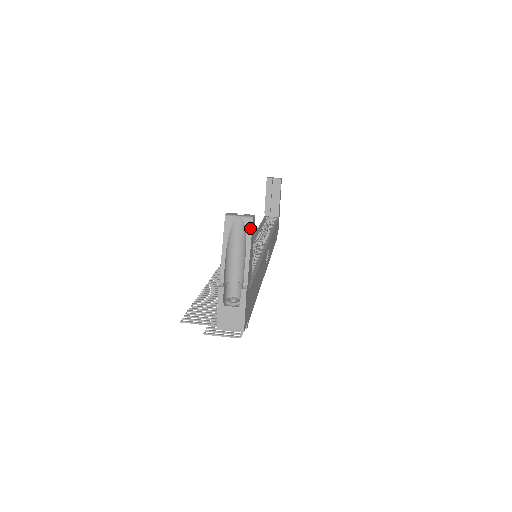
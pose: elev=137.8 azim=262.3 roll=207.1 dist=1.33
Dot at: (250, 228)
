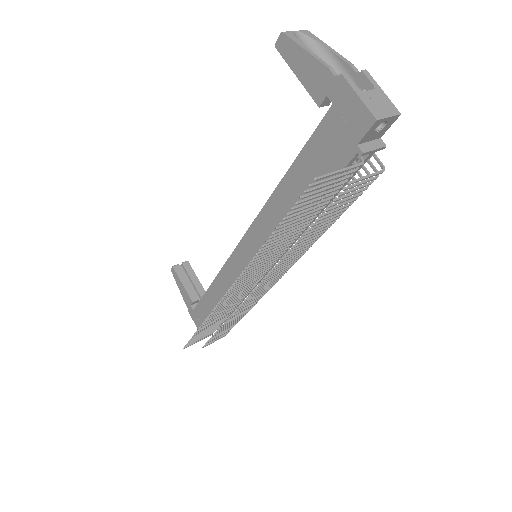
Dot at: (313, 36)
